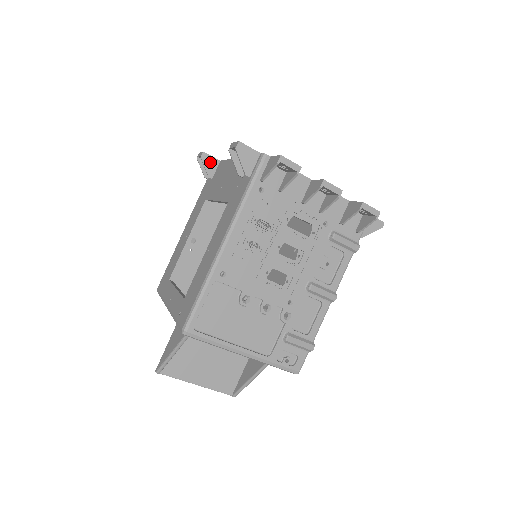
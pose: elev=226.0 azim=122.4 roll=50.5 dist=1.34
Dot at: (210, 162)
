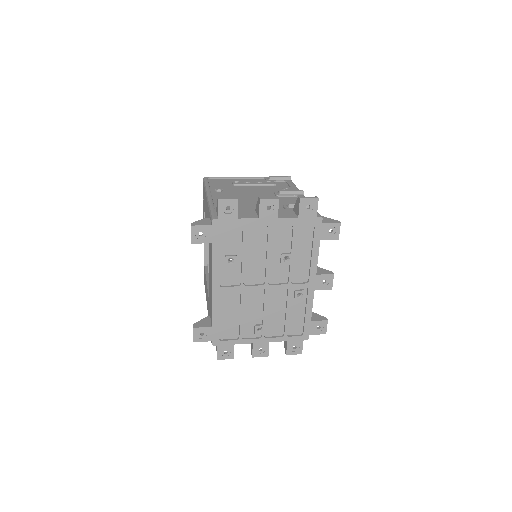
Dot at: (202, 241)
